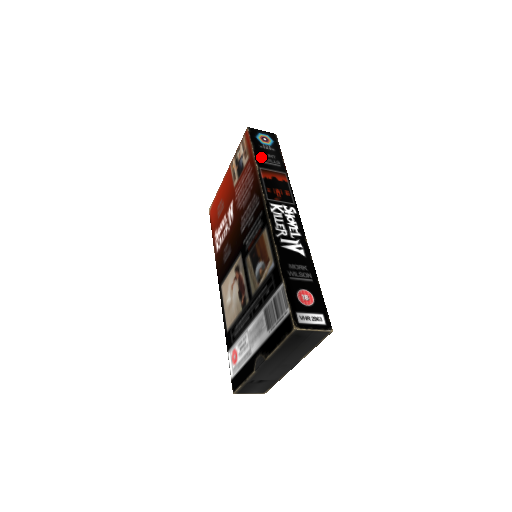
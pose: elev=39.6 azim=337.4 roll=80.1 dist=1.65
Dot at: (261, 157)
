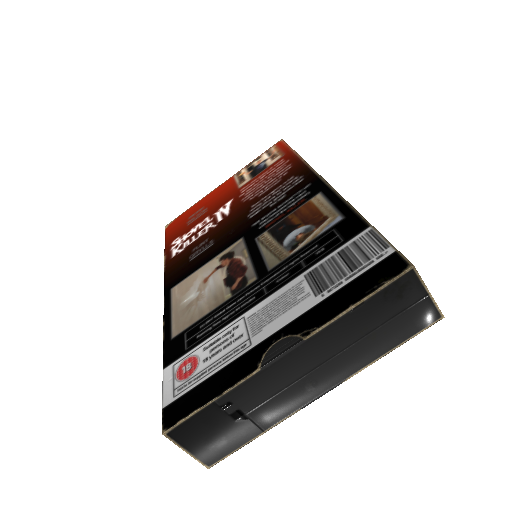
Dot at: occluded
